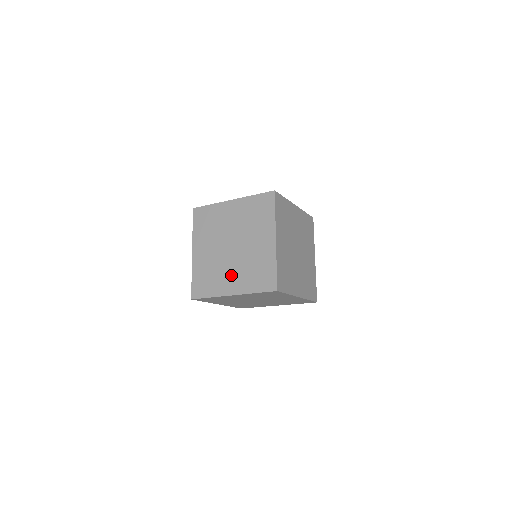
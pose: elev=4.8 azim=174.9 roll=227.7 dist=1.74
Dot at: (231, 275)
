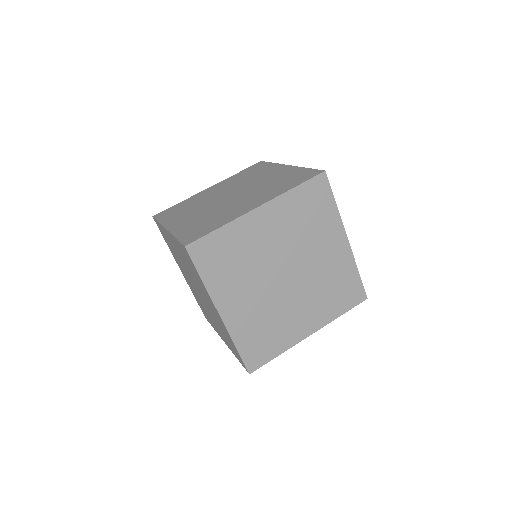
Dot at: (300, 312)
